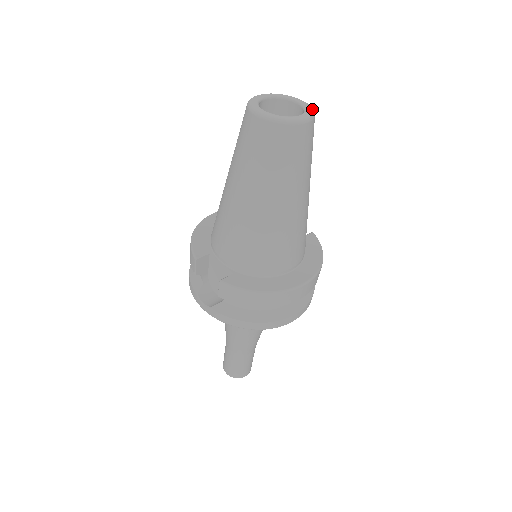
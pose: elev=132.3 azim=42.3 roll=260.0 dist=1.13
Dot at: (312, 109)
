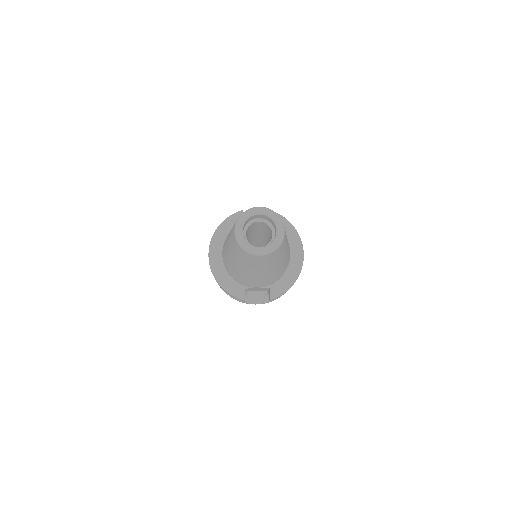
Dot at: (274, 213)
